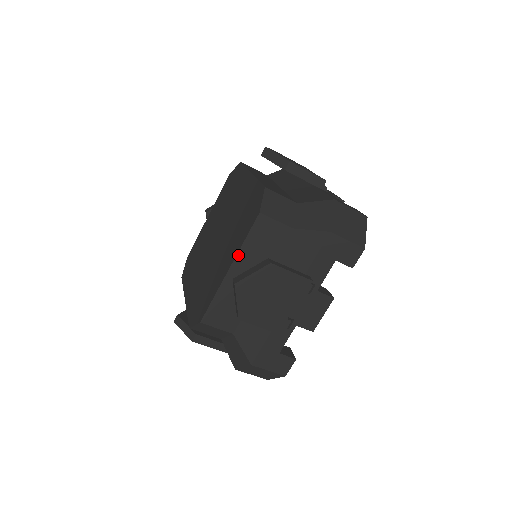
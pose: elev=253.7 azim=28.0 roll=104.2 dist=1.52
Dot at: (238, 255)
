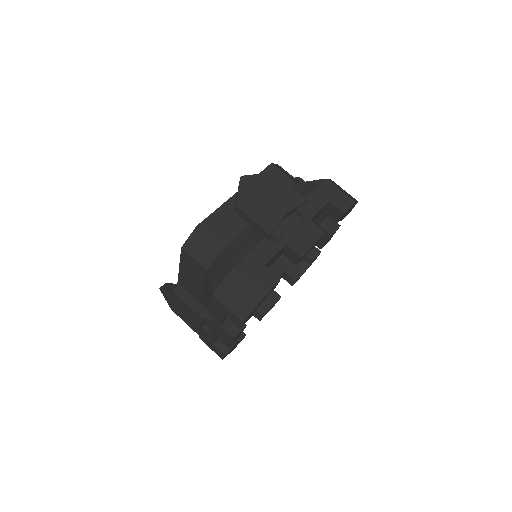
Dot at: (180, 266)
